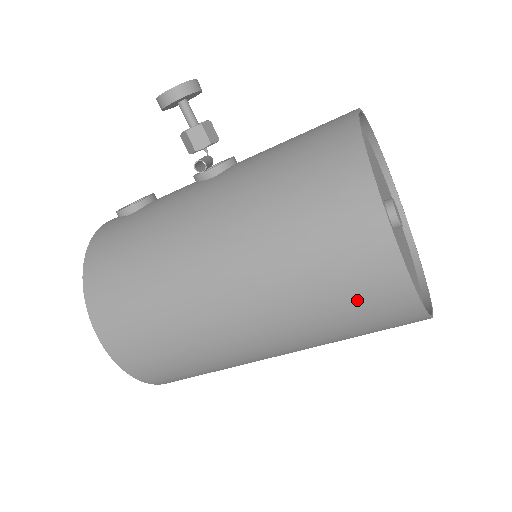
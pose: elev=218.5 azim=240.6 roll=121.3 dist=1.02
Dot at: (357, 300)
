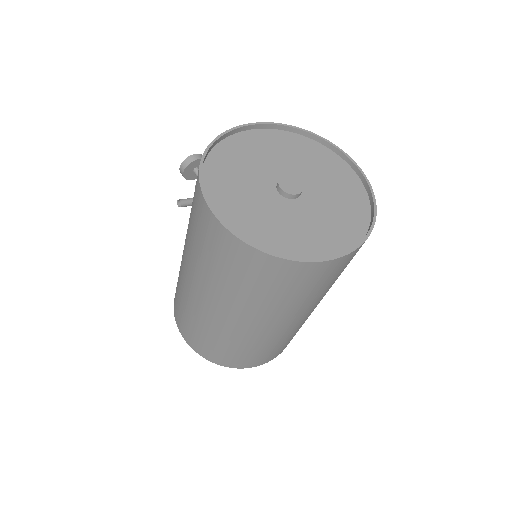
Dot at: (222, 257)
